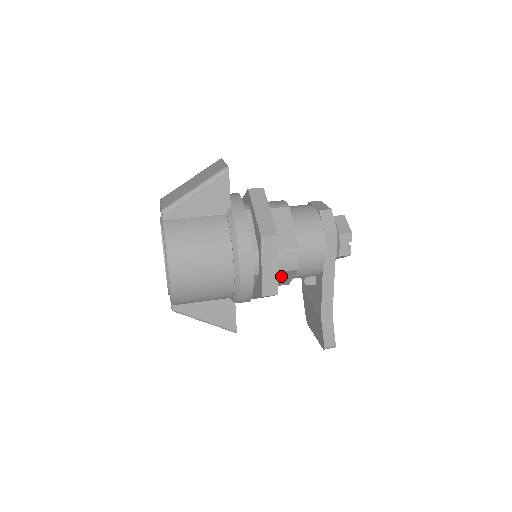
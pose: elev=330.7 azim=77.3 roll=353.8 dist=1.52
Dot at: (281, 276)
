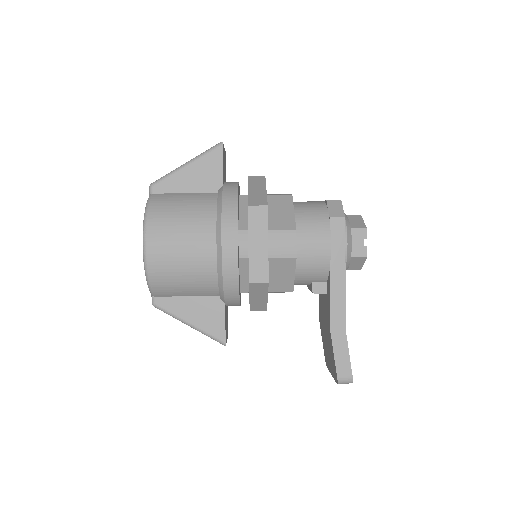
Dot at: (278, 269)
